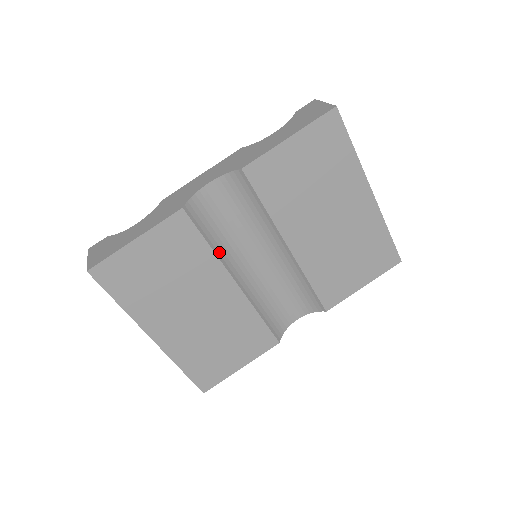
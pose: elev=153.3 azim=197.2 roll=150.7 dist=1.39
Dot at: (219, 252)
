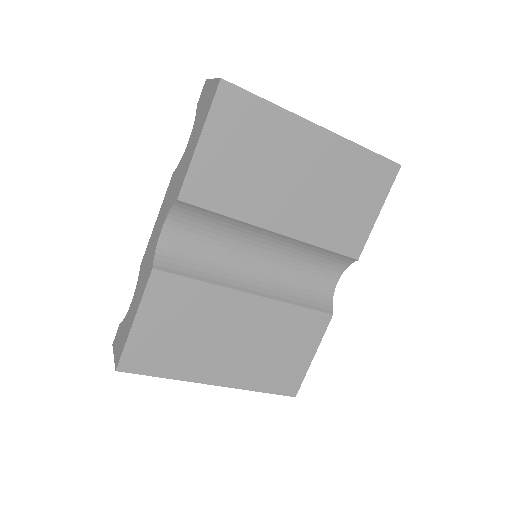
Dot at: (216, 280)
